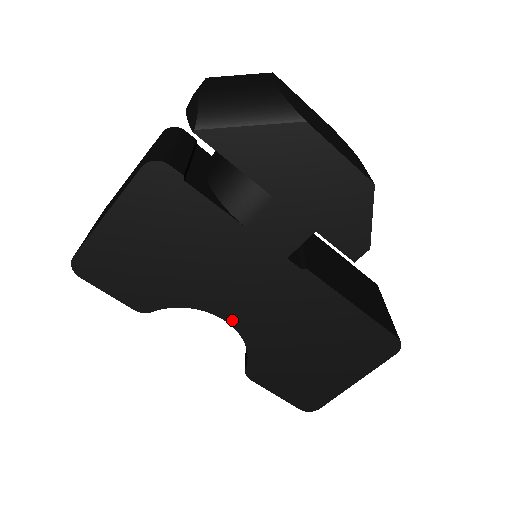
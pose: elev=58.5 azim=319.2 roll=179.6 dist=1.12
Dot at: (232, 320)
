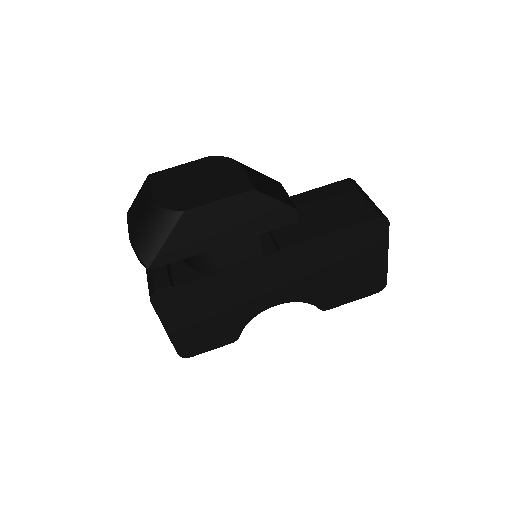
Dot at: (280, 302)
